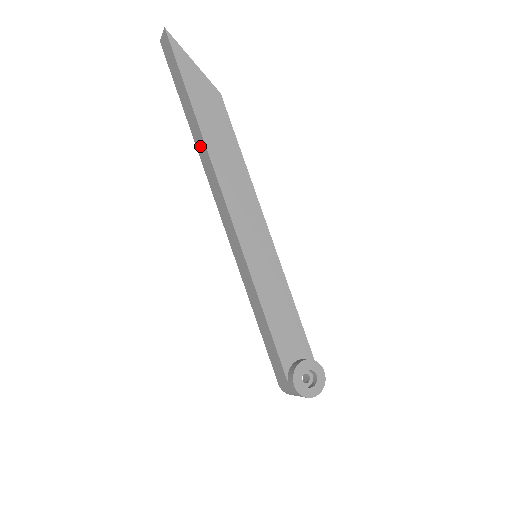
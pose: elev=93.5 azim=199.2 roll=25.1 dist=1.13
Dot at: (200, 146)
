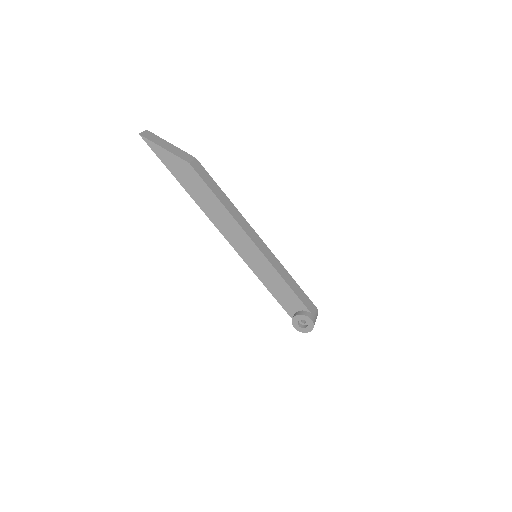
Dot at: occluded
